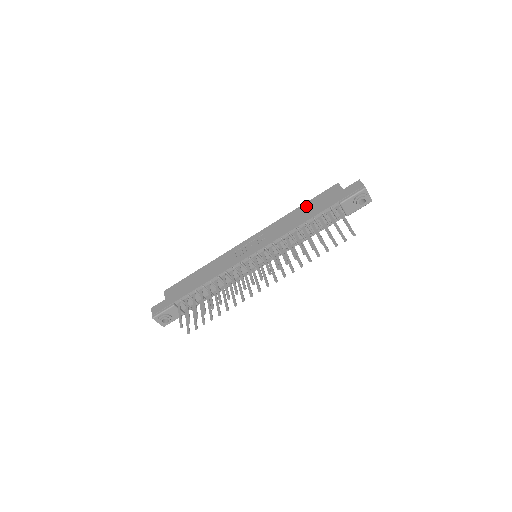
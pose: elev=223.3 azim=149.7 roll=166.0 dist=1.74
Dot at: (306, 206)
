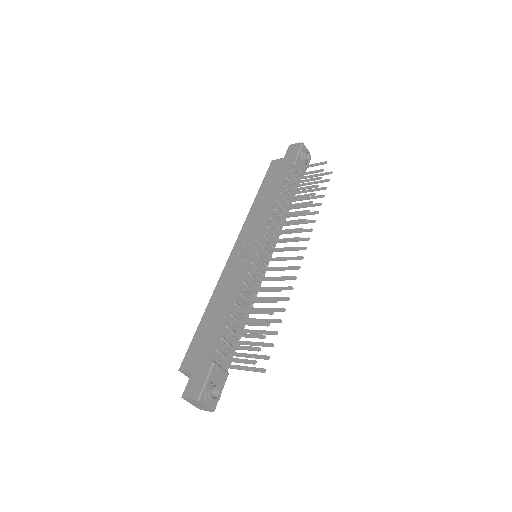
Dot at: (263, 188)
